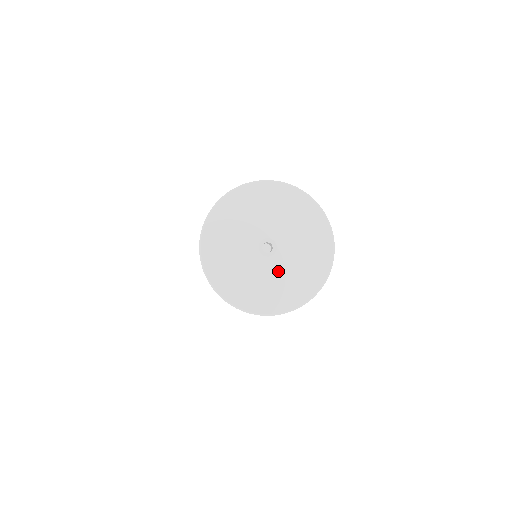
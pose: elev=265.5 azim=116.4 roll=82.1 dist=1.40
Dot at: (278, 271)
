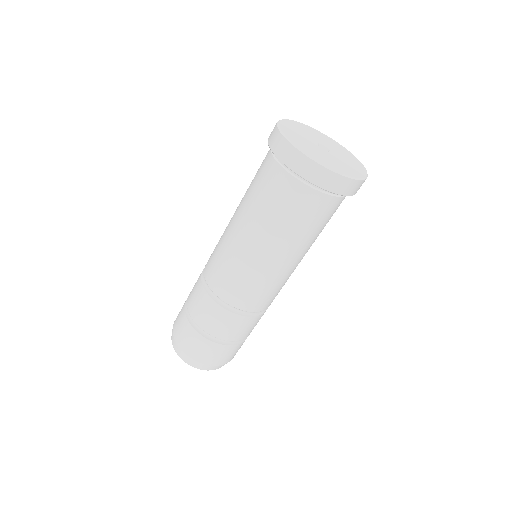
Dot at: (318, 150)
